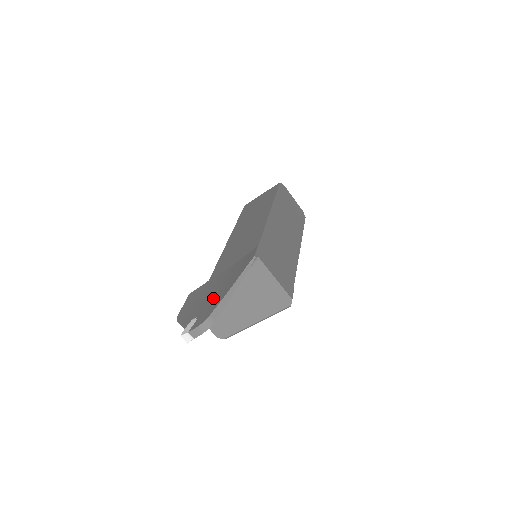
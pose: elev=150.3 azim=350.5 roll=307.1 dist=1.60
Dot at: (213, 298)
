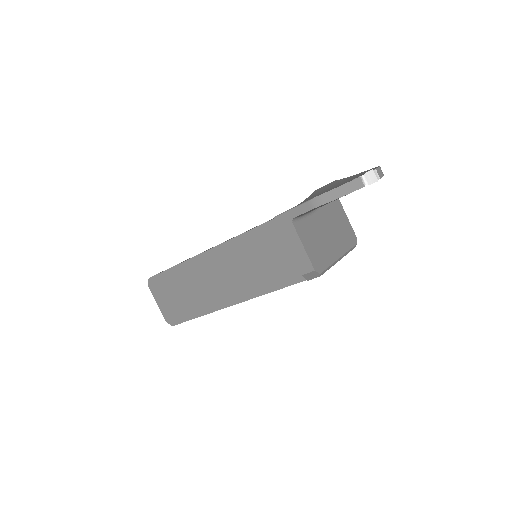
Dot at: (342, 183)
